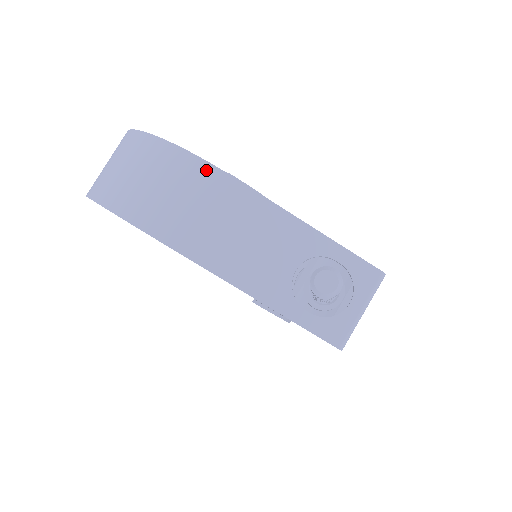
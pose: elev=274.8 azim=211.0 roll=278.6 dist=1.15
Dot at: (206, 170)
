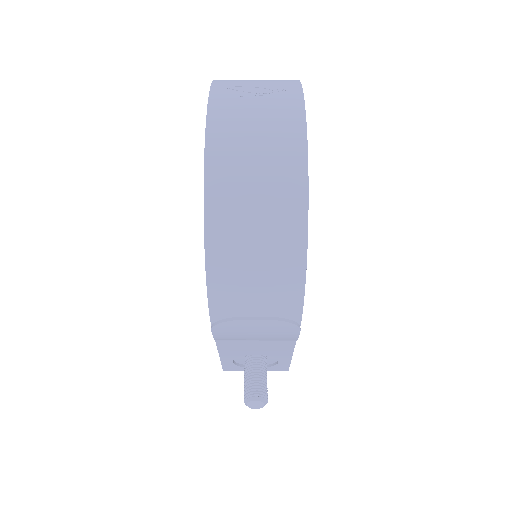
Dot at: (294, 316)
